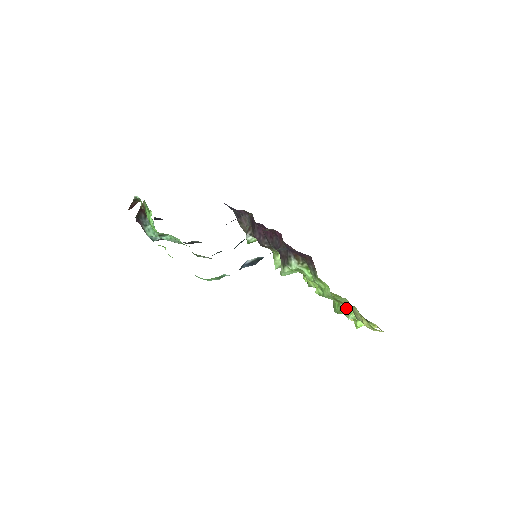
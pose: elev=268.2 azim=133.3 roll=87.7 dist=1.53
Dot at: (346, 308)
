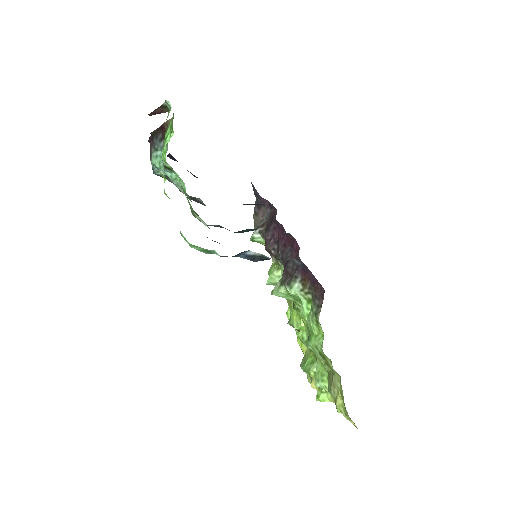
Dot at: (320, 371)
